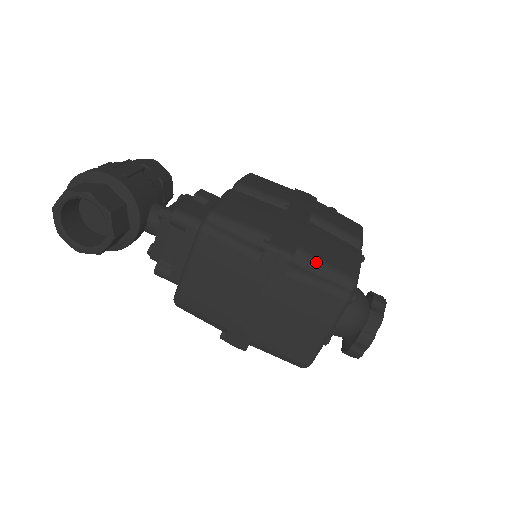
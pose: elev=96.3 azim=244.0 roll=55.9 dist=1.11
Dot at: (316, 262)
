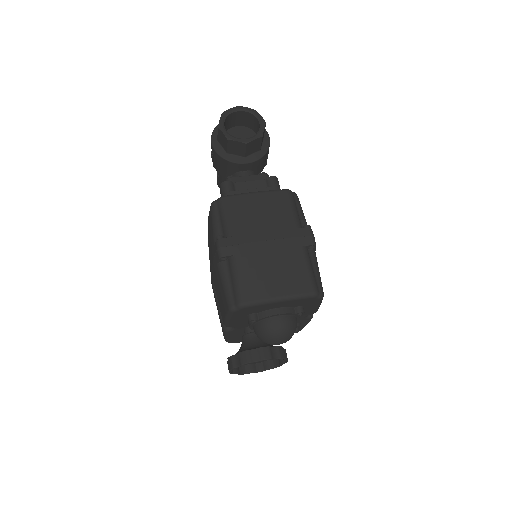
Dot at: (317, 265)
